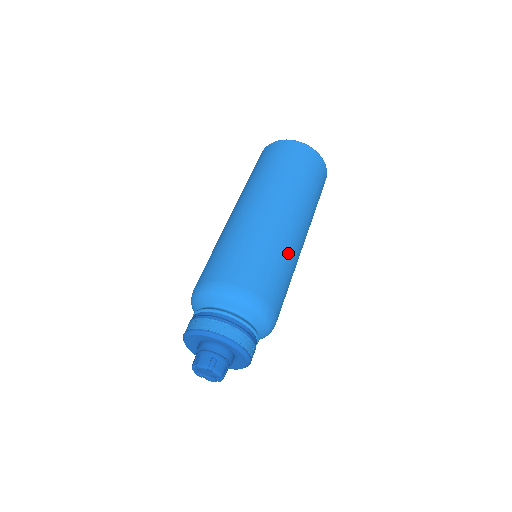
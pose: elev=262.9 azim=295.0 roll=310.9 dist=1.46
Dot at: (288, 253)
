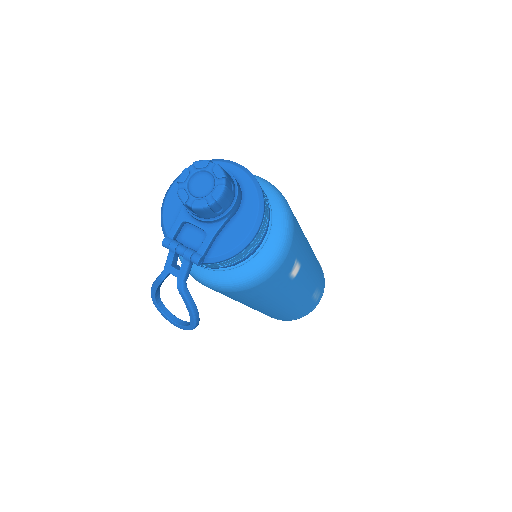
Dot at: (302, 231)
